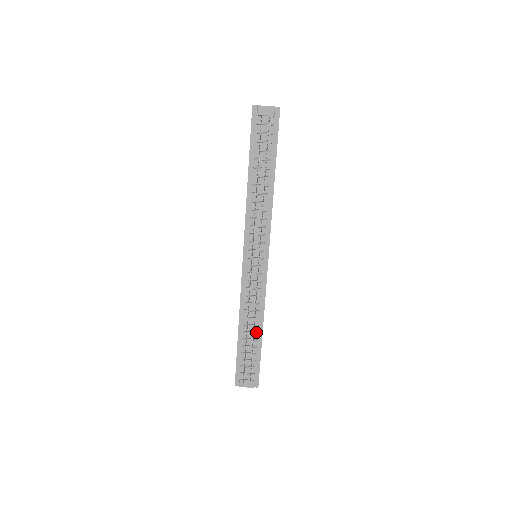
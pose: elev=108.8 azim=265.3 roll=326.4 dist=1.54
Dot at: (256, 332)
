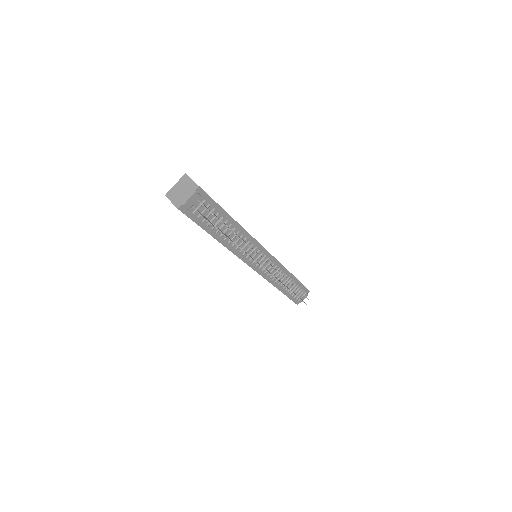
Dot at: (290, 280)
